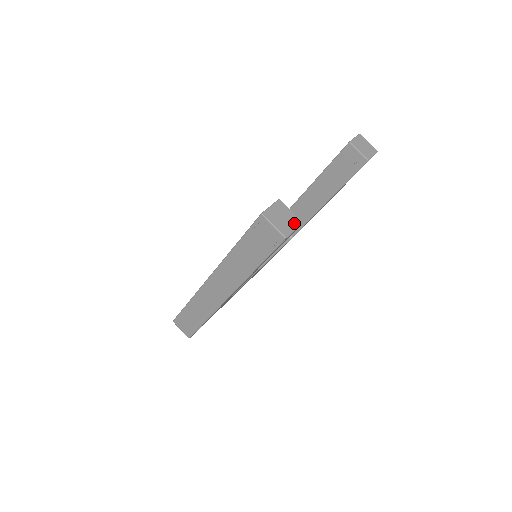
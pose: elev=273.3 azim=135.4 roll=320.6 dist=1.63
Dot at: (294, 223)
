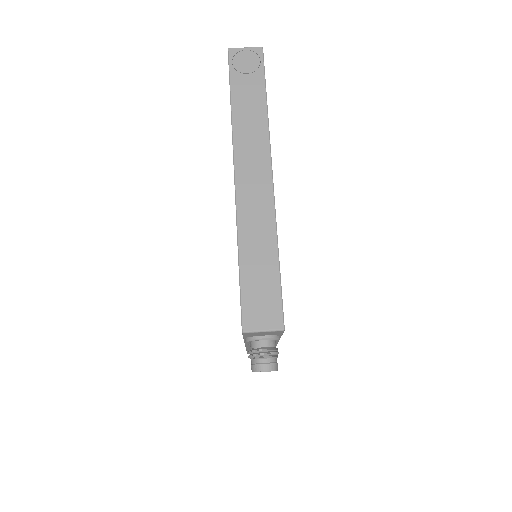
Dot at: occluded
